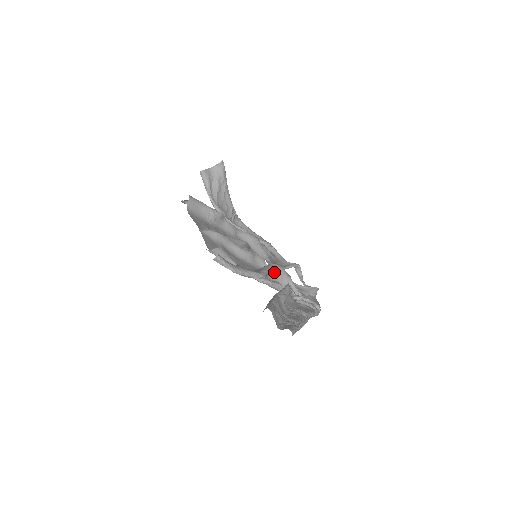
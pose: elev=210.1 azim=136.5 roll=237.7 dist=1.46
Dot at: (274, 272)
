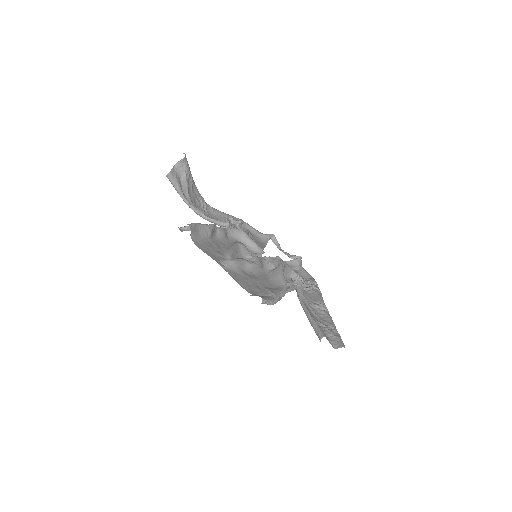
Dot at: occluded
